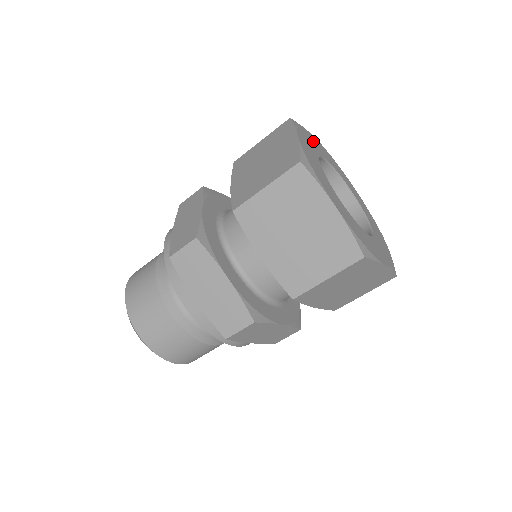
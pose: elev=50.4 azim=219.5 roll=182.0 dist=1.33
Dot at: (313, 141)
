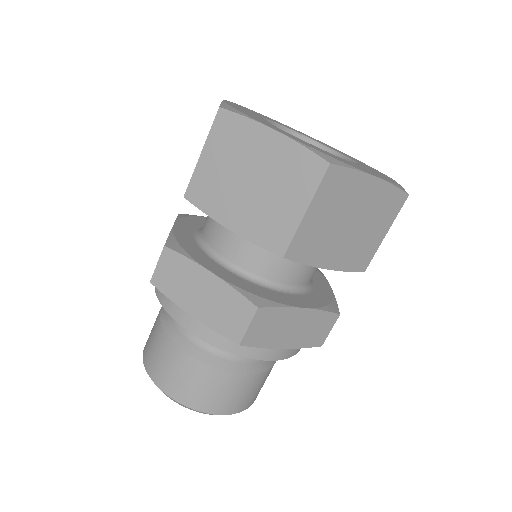
Dot at: (259, 114)
